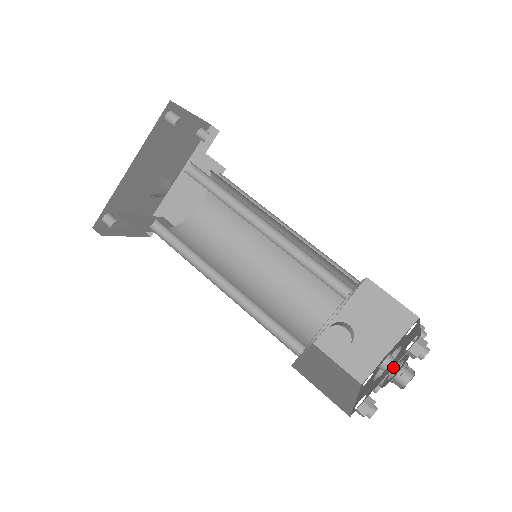
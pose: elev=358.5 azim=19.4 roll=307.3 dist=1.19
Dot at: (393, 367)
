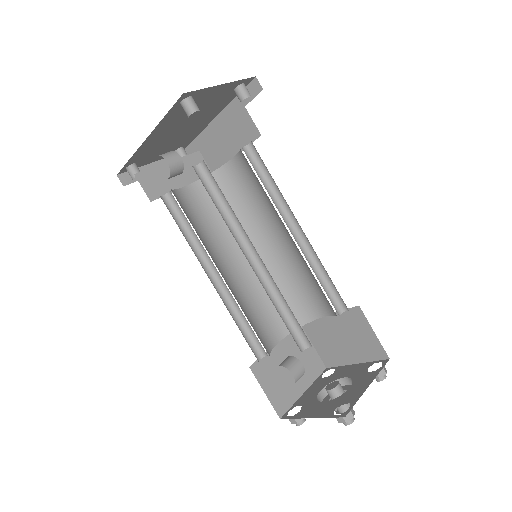
Dot at: (334, 398)
